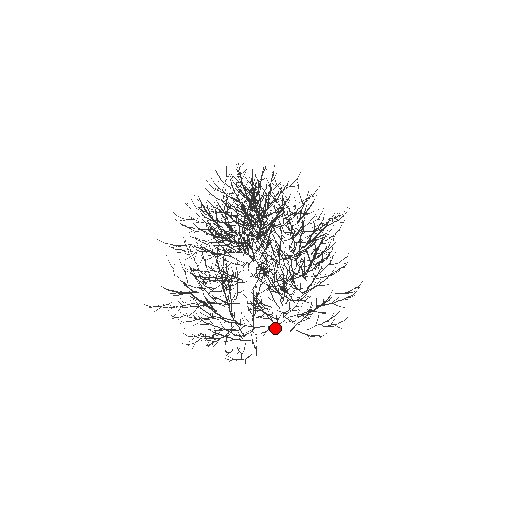
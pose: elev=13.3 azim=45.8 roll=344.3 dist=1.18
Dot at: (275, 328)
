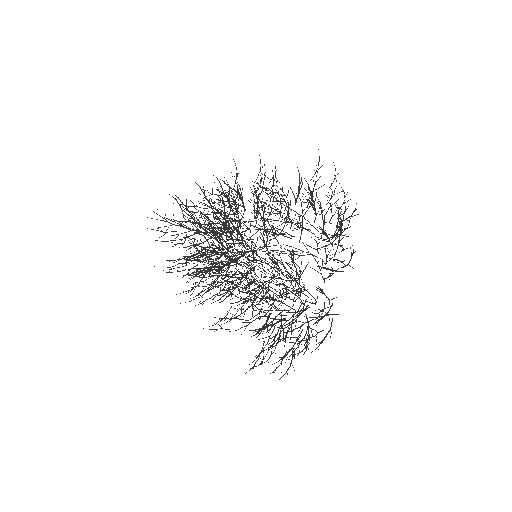
Dot at: occluded
